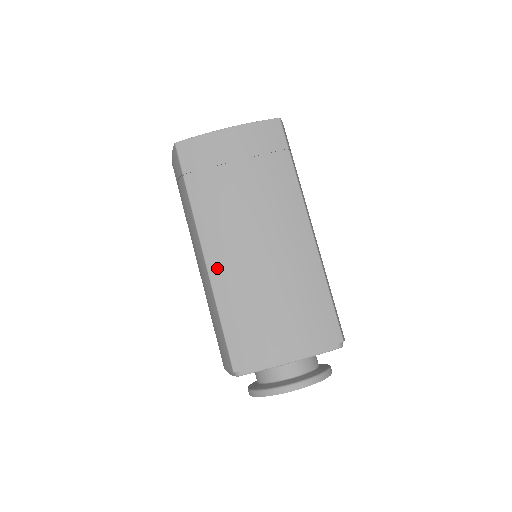
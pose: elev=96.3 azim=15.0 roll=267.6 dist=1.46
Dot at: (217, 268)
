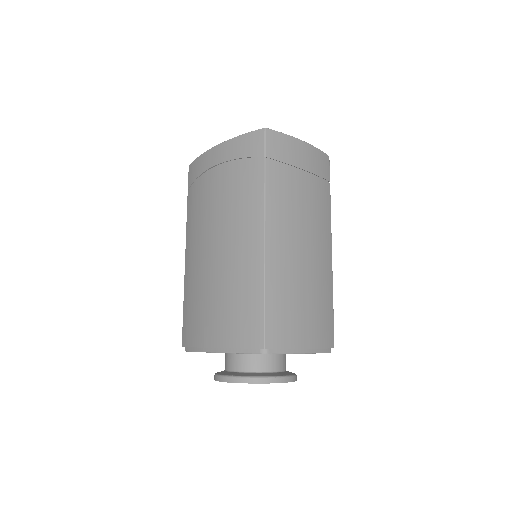
Dot at: (273, 249)
